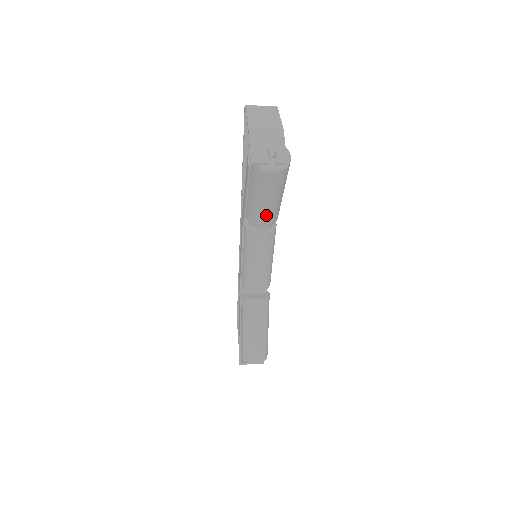
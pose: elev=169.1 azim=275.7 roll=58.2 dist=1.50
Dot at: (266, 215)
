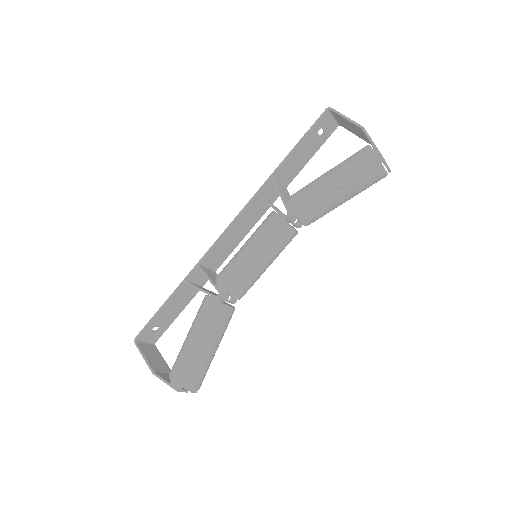
Dot at: (325, 212)
